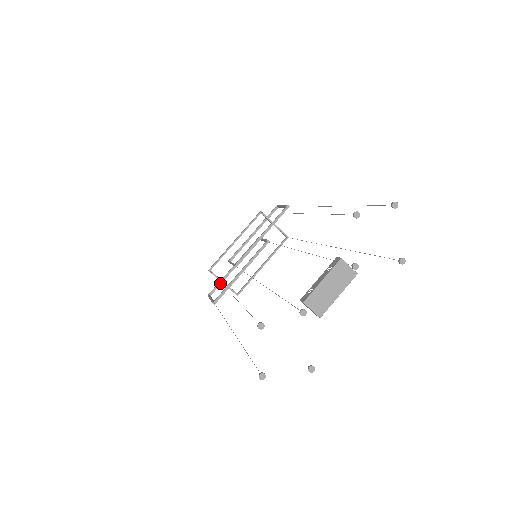
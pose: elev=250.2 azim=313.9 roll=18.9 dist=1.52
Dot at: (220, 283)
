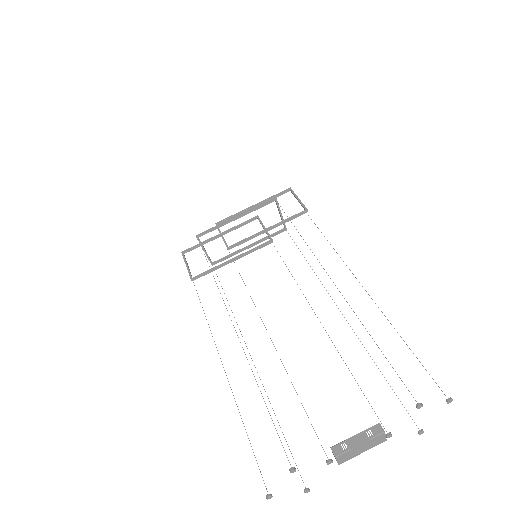
Dot at: (199, 245)
